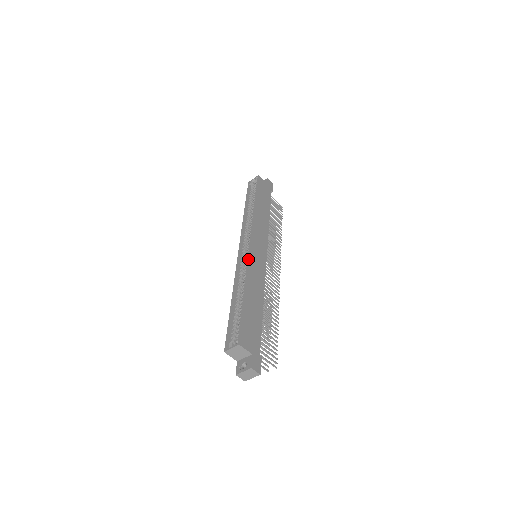
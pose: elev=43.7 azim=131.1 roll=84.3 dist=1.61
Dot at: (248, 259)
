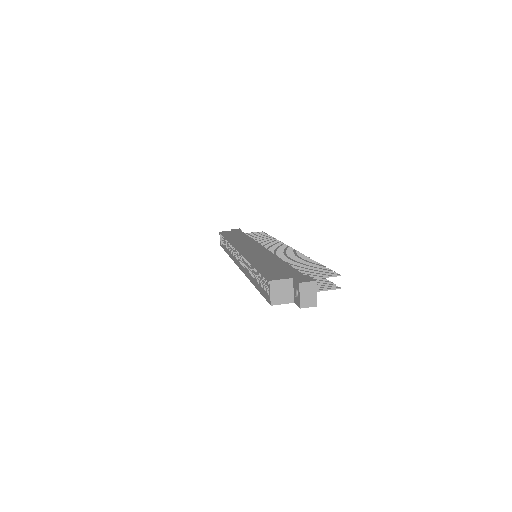
Dot at: occluded
